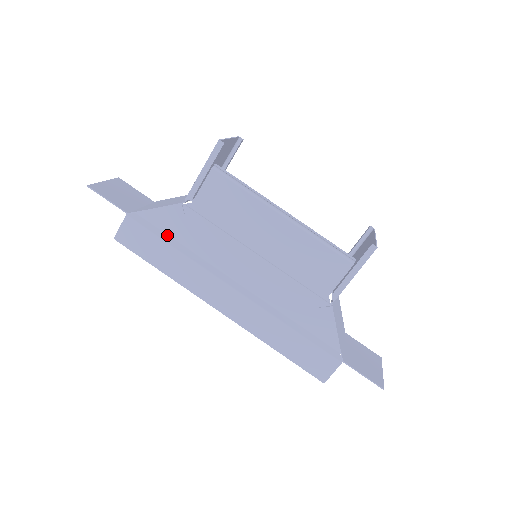
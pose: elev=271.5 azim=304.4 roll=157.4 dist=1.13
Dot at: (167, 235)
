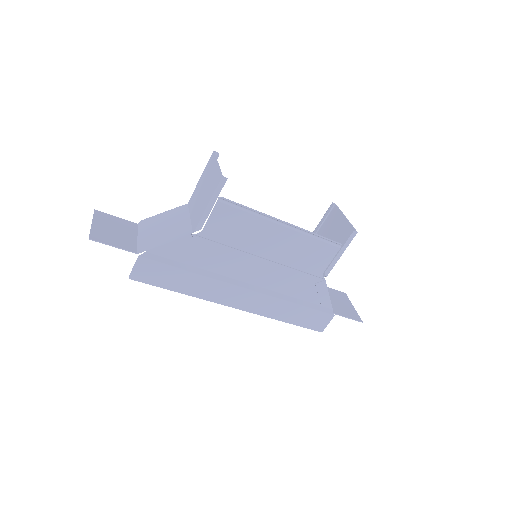
Dot at: (180, 263)
